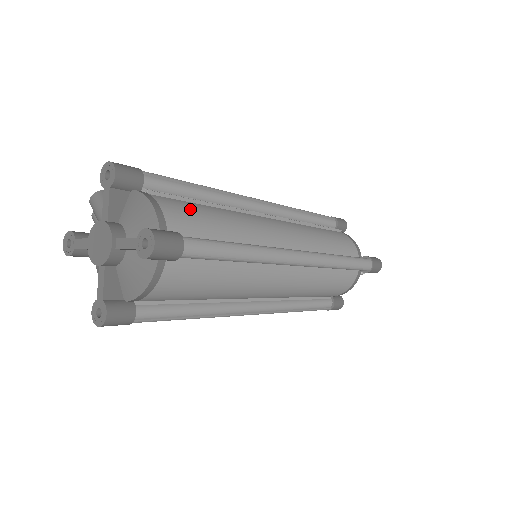
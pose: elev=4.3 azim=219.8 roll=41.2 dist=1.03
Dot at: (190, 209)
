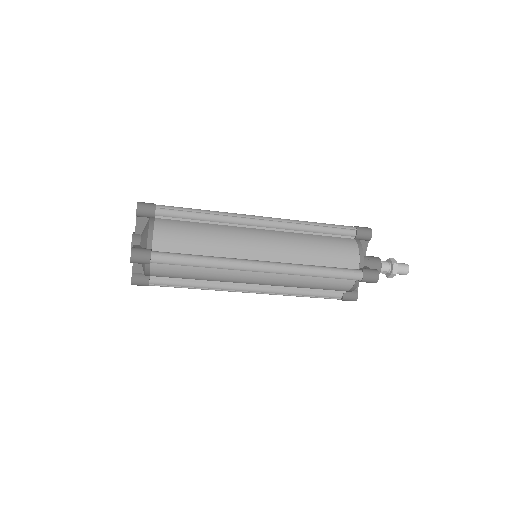
Dot at: occluded
